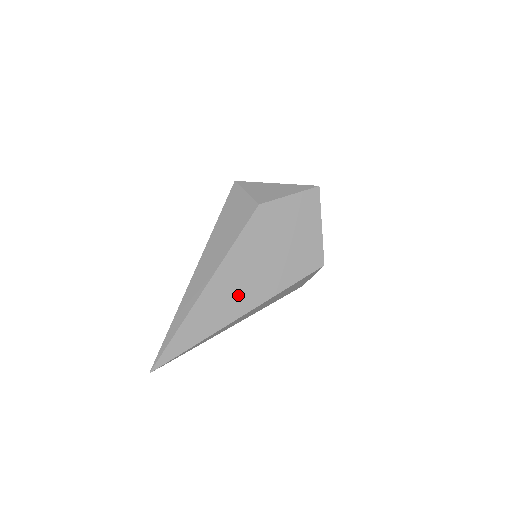
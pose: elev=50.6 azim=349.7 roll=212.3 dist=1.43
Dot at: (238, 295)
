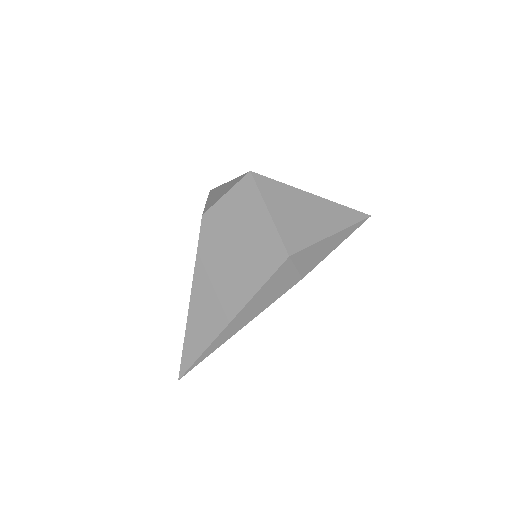
Dot at: (217, 306)
